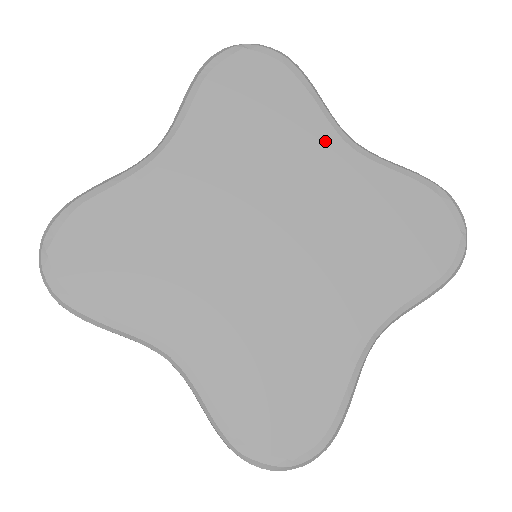
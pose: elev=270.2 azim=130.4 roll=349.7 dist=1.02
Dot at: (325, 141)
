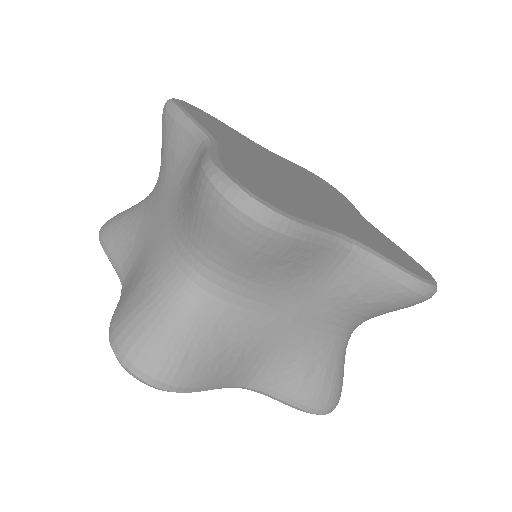
Dot at: (354, 210)
